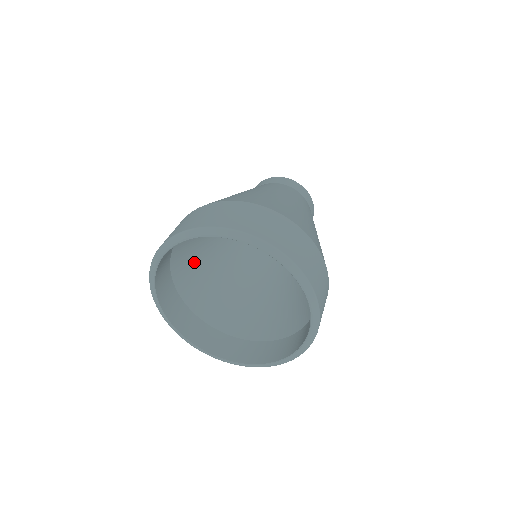
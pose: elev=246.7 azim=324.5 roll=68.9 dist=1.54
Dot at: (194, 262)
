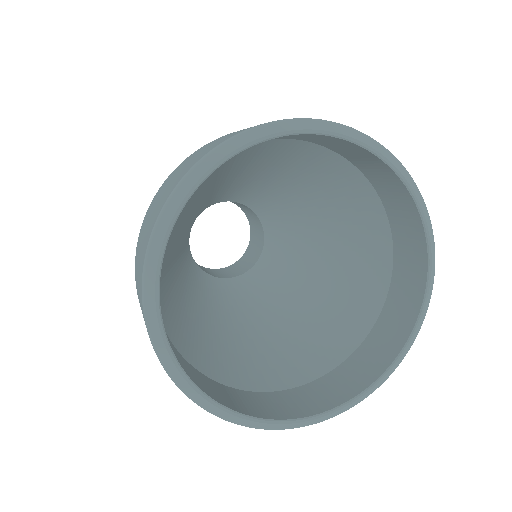
Dot at: occluded
